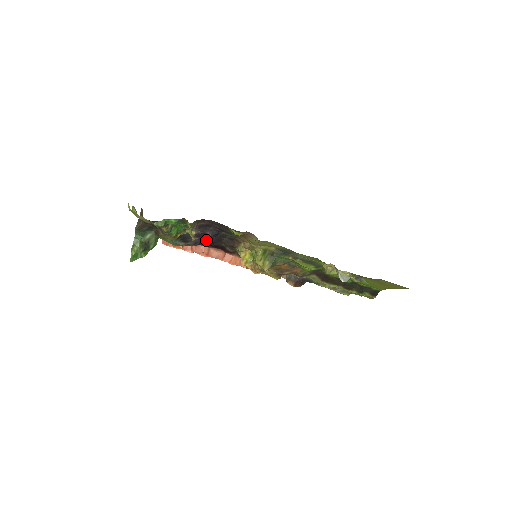
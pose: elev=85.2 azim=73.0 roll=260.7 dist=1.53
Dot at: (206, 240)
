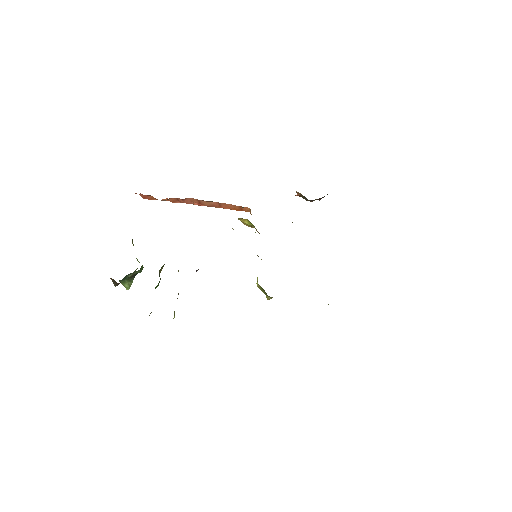
Dot at: occluded
